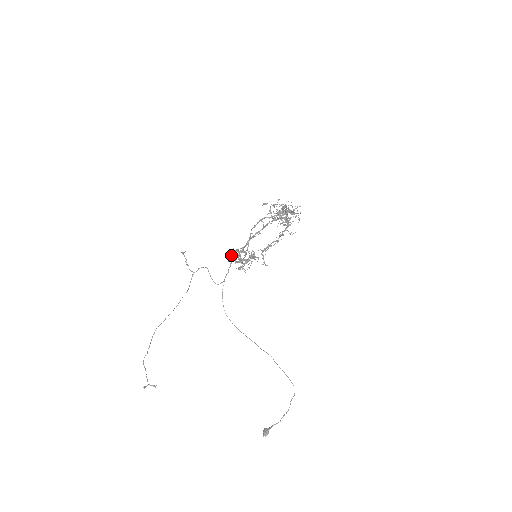
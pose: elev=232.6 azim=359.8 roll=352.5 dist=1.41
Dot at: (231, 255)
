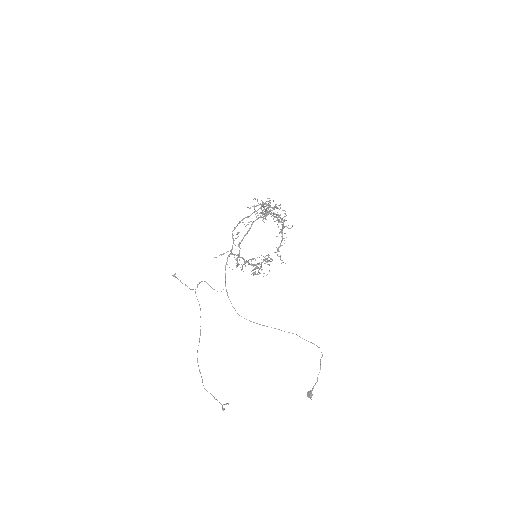
Dot at: (245, 265)
